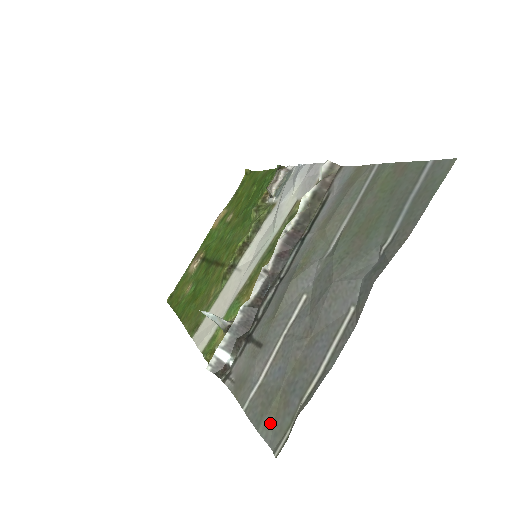
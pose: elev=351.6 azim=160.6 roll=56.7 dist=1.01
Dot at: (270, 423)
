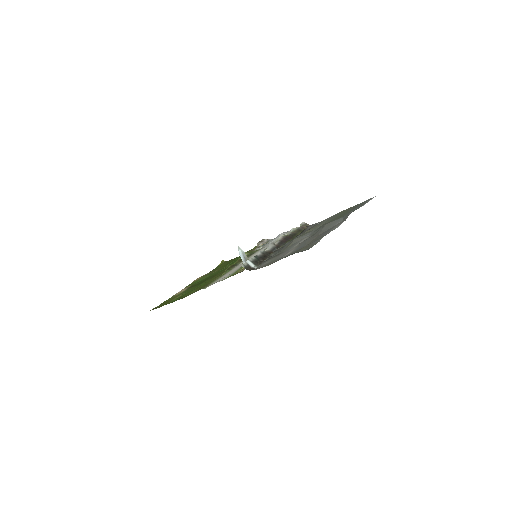
Dot at: (303, 250)
